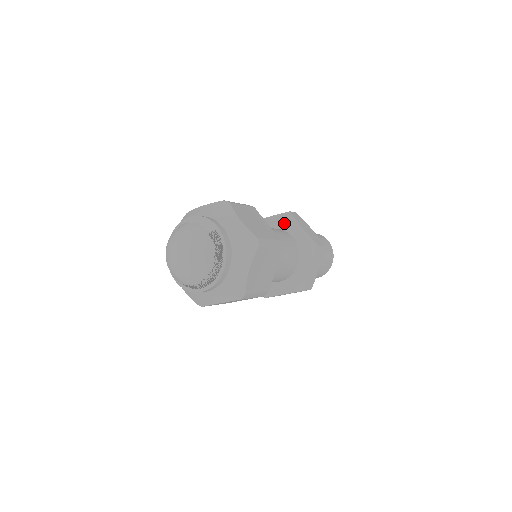
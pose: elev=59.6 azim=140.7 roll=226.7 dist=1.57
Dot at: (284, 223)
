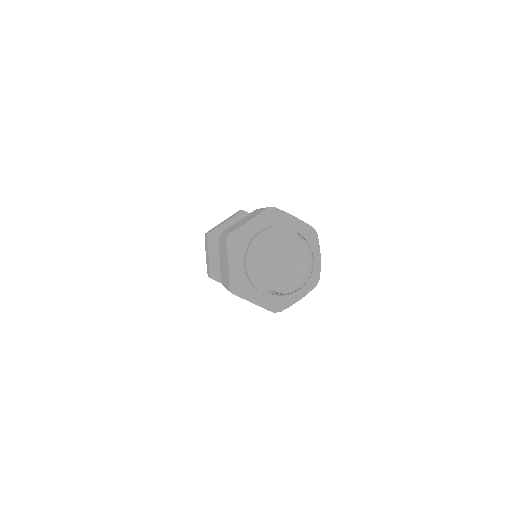
Dot at: occluded
